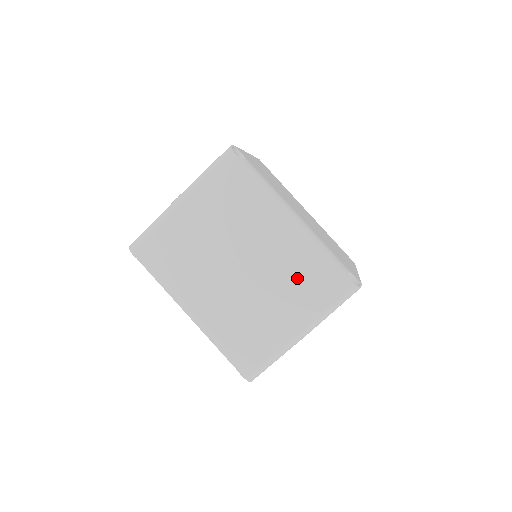
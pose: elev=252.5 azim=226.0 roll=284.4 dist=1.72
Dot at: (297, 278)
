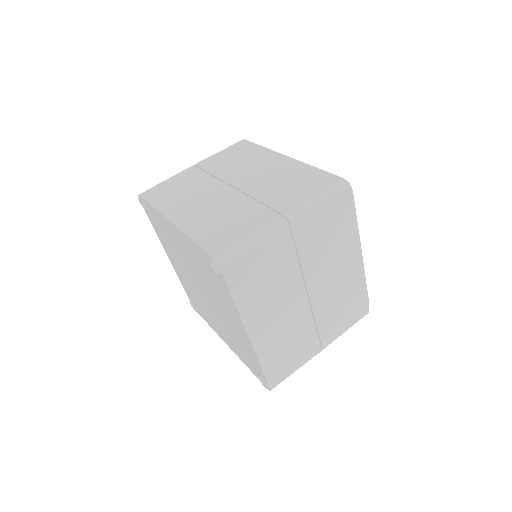
Dot at: (286, 183)
